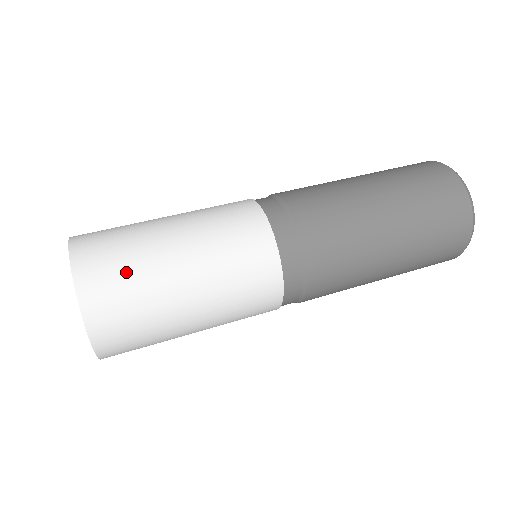
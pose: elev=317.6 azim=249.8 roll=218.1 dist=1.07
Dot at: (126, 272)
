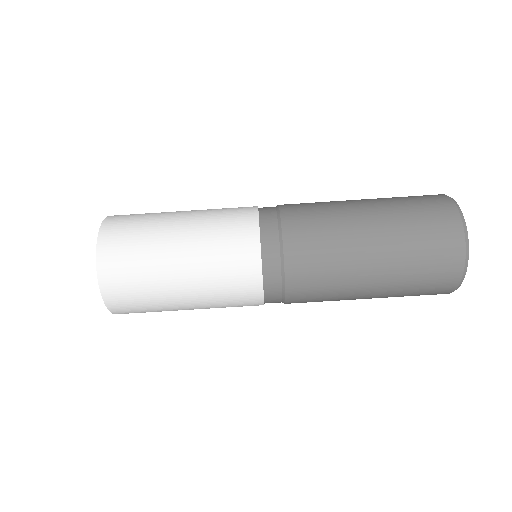
Dot at: (140, 292)
